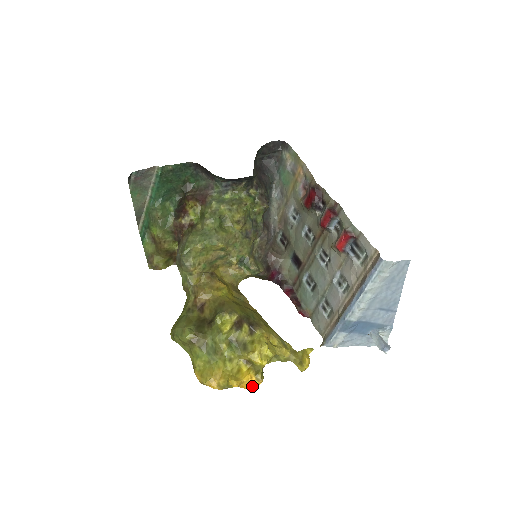
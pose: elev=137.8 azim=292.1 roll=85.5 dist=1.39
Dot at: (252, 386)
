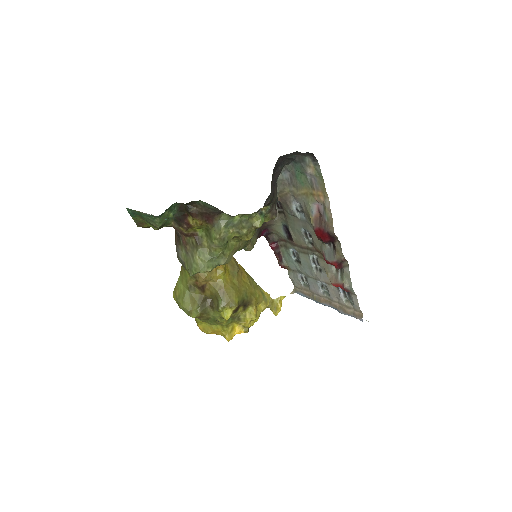
Dot at: occluded
